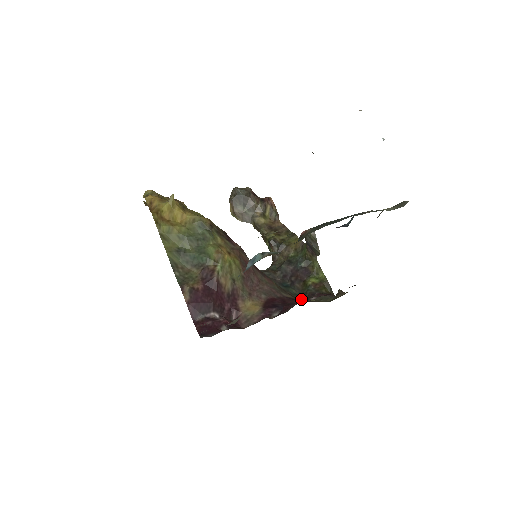
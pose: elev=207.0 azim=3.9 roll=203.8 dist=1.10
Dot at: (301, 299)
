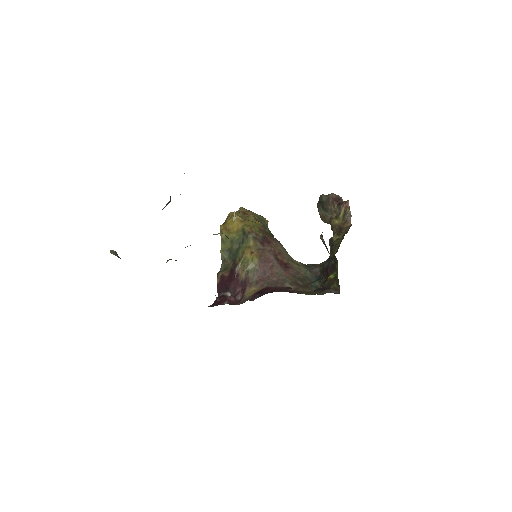
Dot at: (313, 291)
